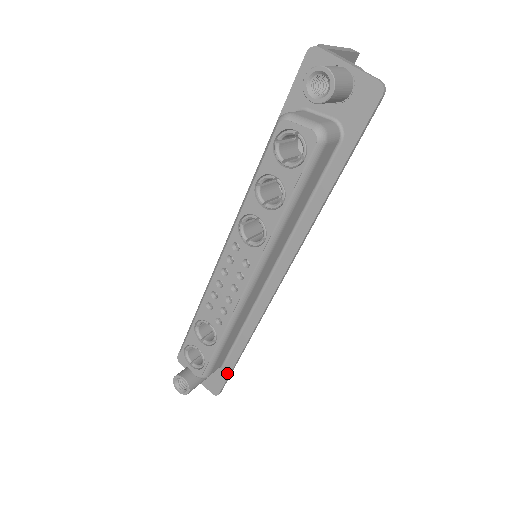
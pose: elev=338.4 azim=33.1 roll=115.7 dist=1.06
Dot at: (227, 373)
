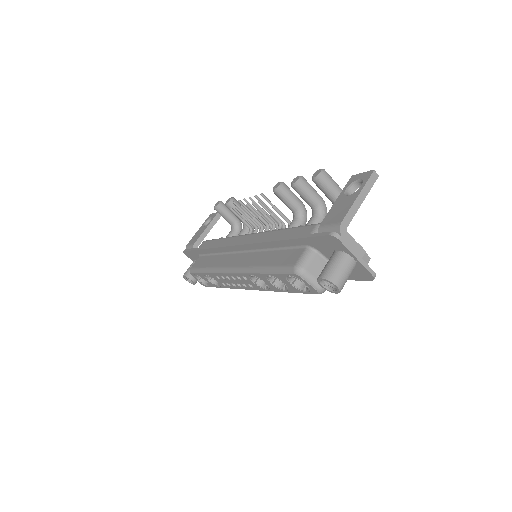
Dot at: occluded
